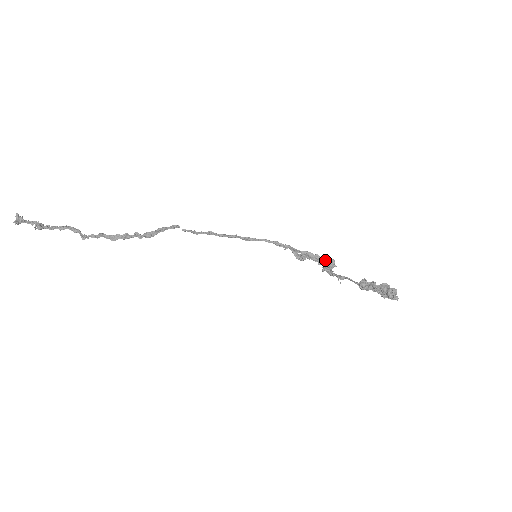
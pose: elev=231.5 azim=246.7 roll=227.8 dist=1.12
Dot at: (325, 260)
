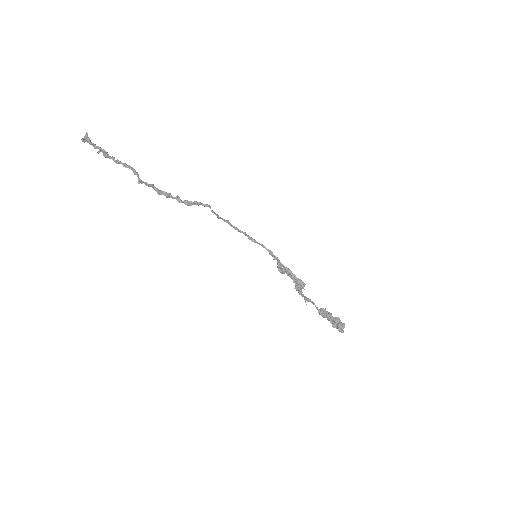
Dot at: (299, 281)
